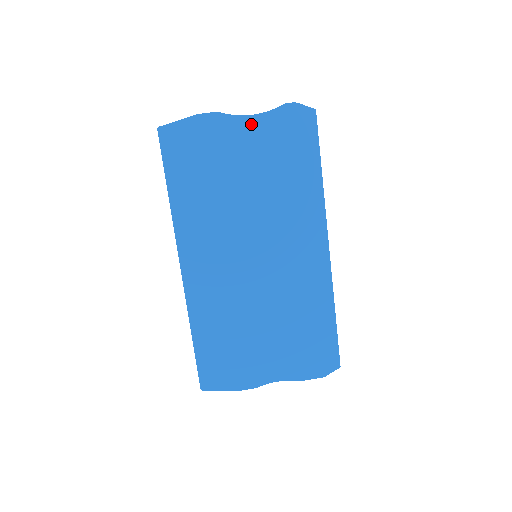
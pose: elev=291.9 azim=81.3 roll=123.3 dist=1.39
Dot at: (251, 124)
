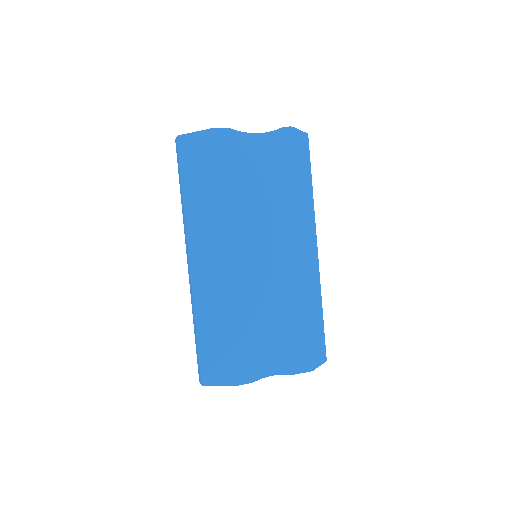
Dot at: (256, 141)
